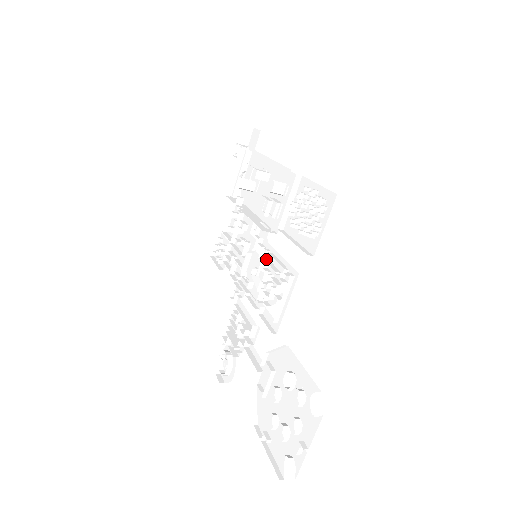
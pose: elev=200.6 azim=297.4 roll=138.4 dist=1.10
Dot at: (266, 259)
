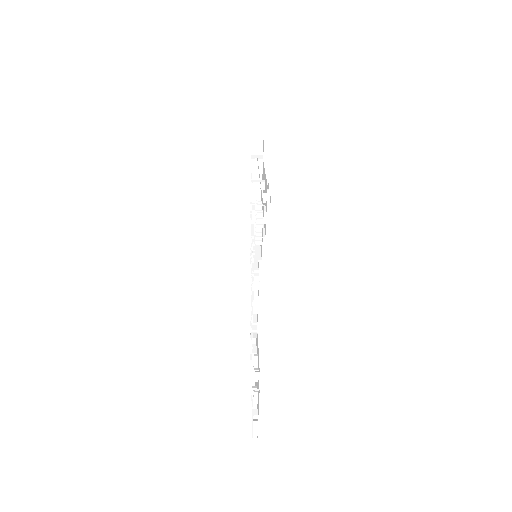
Dot at: (253, 260)
